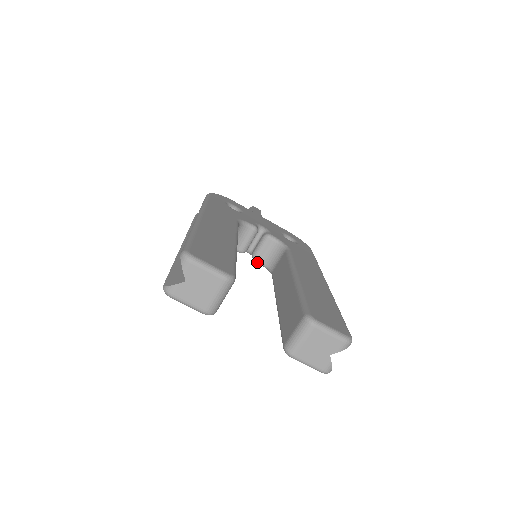
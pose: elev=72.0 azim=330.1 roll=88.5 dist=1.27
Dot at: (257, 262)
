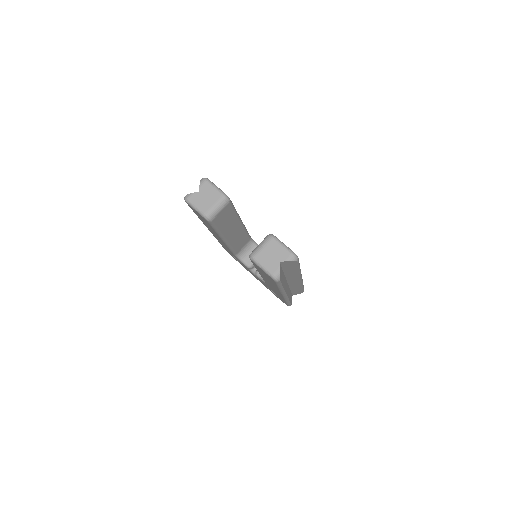
Dot at: (258, 276)
